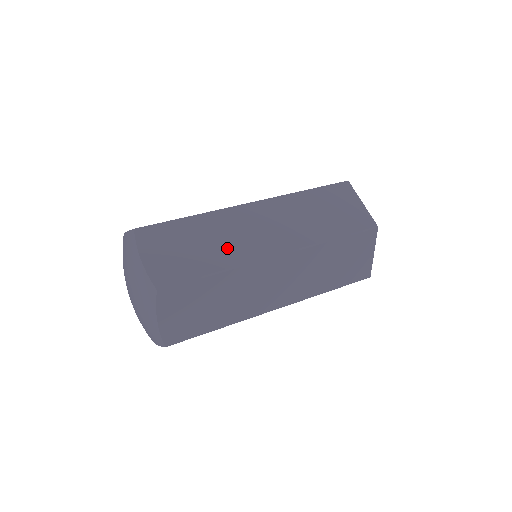
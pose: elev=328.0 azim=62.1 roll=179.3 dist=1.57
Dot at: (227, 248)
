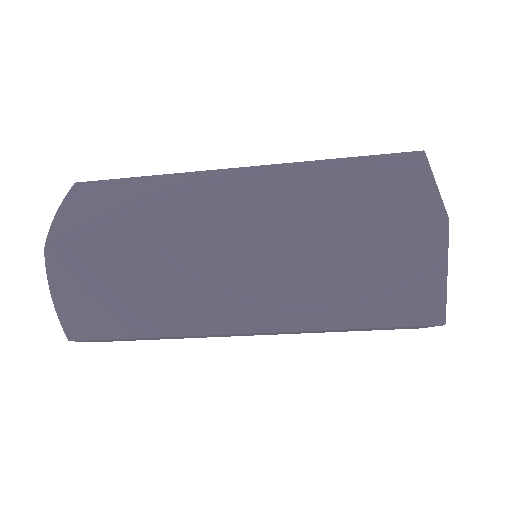
Dot at: (165, 216)
